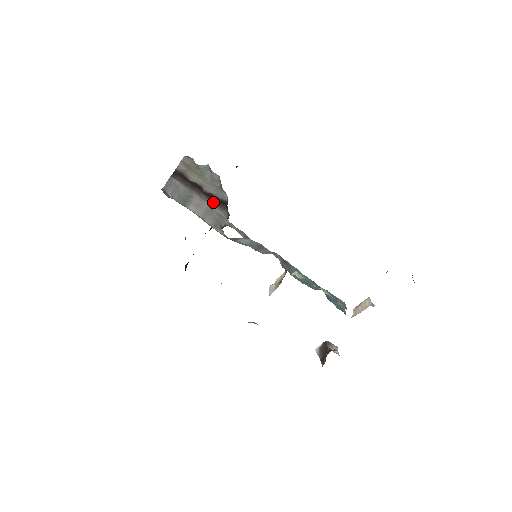
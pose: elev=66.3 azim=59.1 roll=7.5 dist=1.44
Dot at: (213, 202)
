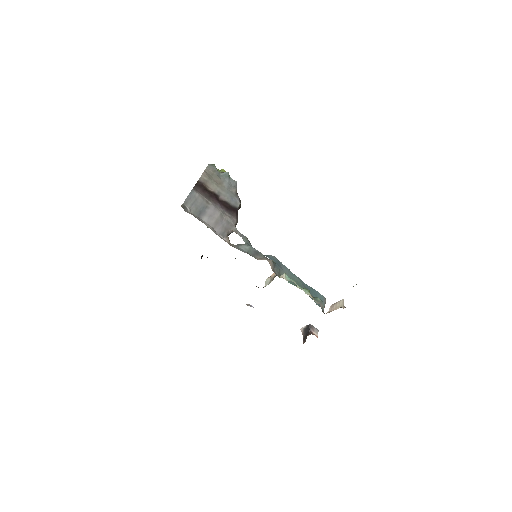
Dot at: (225, 210)
